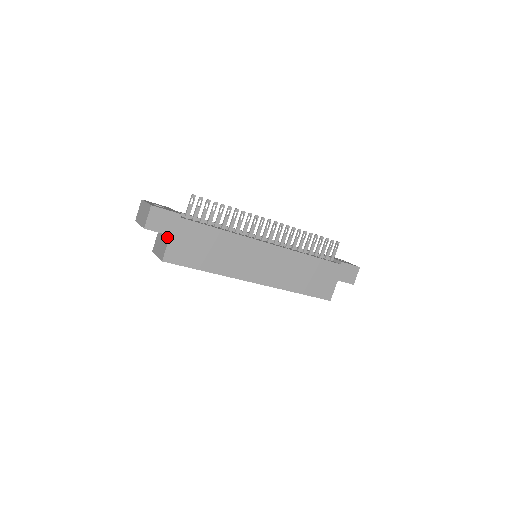
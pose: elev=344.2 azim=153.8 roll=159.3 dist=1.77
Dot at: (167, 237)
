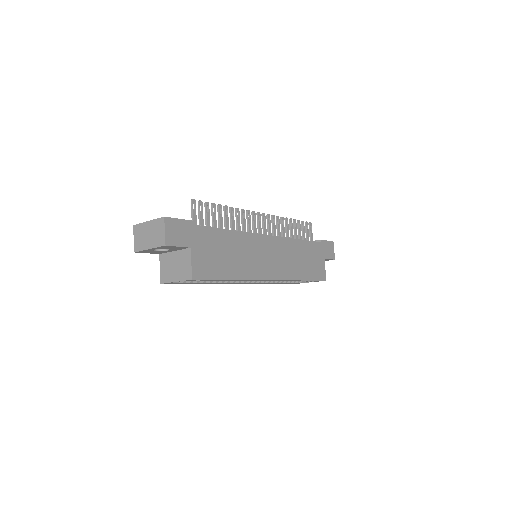
Dot at: (185, 252)
